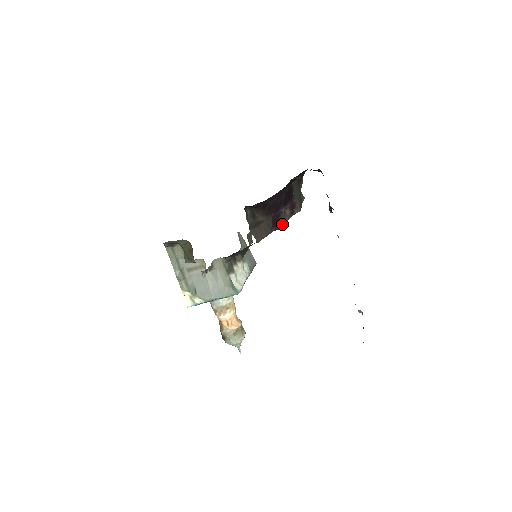
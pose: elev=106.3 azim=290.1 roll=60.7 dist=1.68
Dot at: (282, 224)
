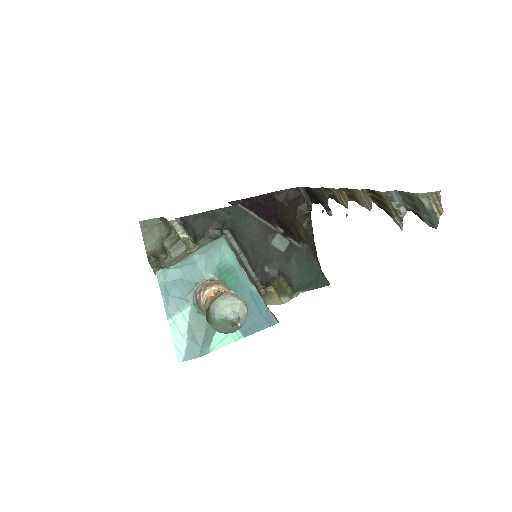
Dot at: (281, 234)
